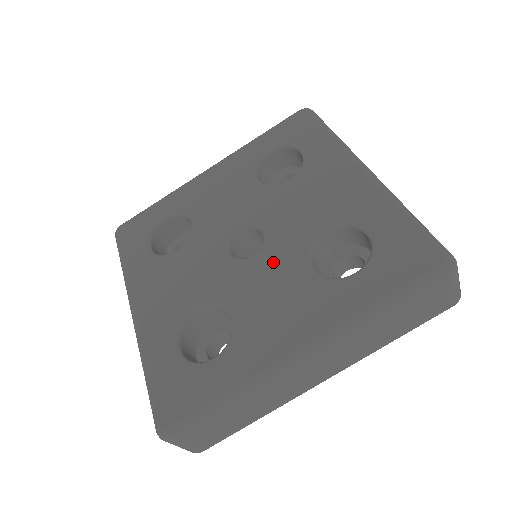
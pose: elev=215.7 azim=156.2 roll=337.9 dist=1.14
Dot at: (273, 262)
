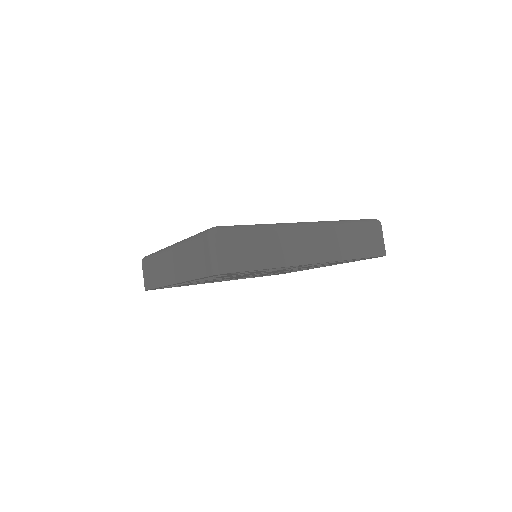
Dot at: occluded
